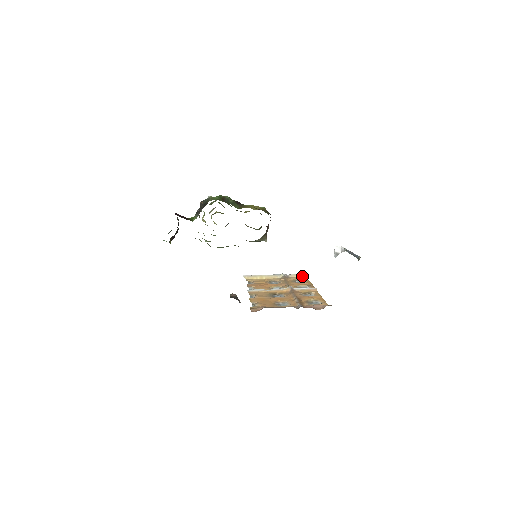
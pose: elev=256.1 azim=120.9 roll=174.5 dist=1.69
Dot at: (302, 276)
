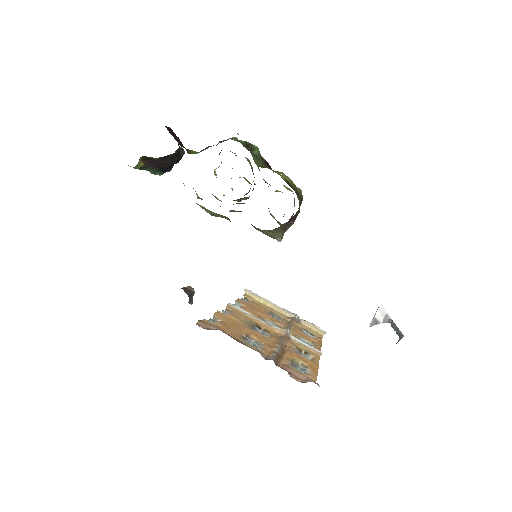
Dot at: (318, 330)
